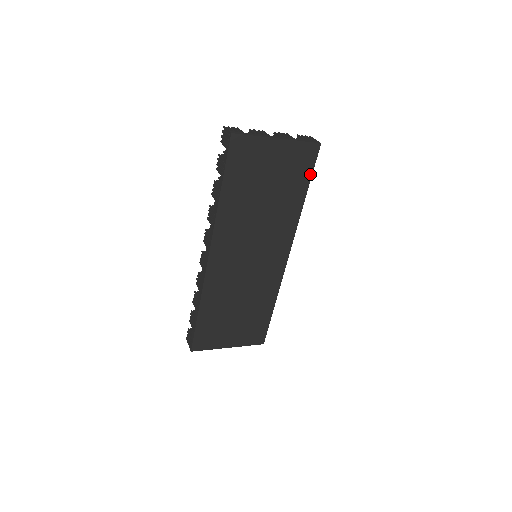
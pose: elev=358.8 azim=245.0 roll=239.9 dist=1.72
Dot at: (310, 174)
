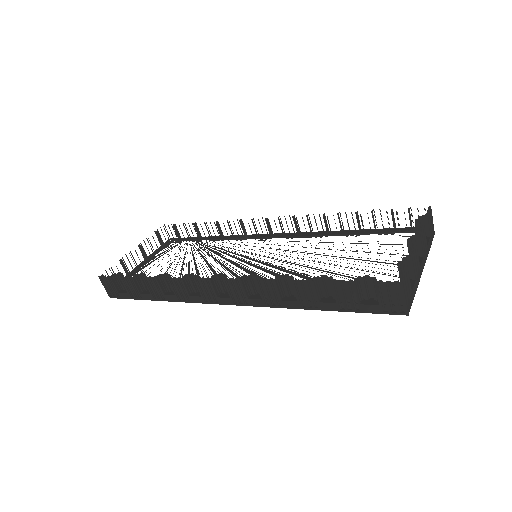
Dot at: occluded
